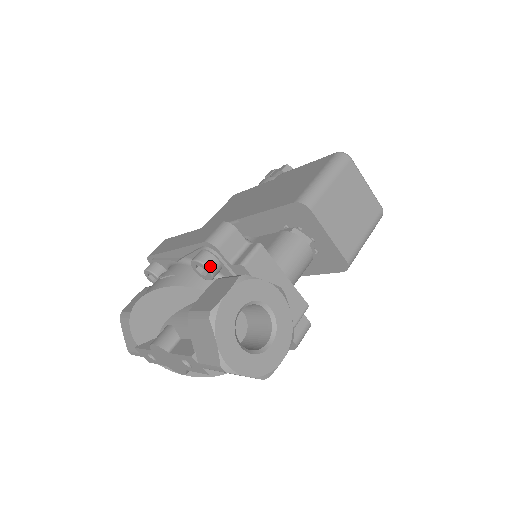
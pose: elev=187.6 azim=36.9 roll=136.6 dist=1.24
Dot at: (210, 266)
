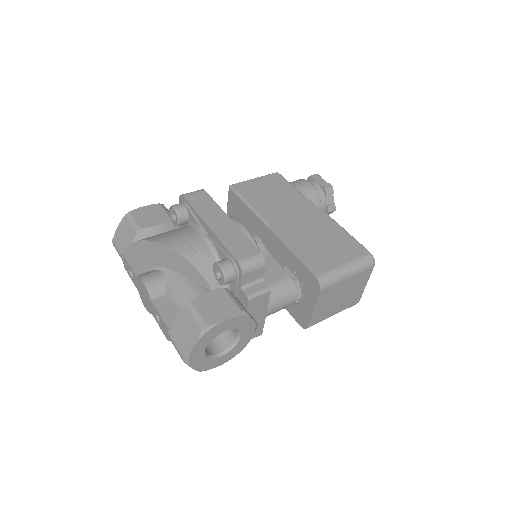
Dot at: (227, 280)
